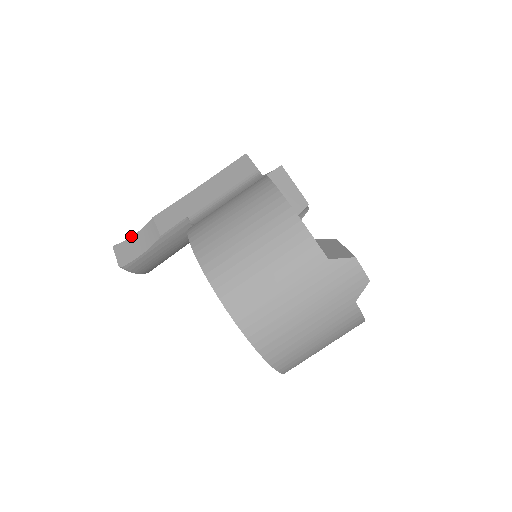
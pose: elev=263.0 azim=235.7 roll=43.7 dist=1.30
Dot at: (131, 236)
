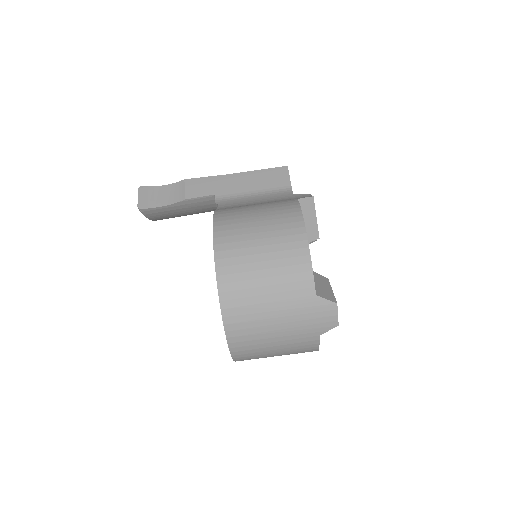
Dot at: occluded
